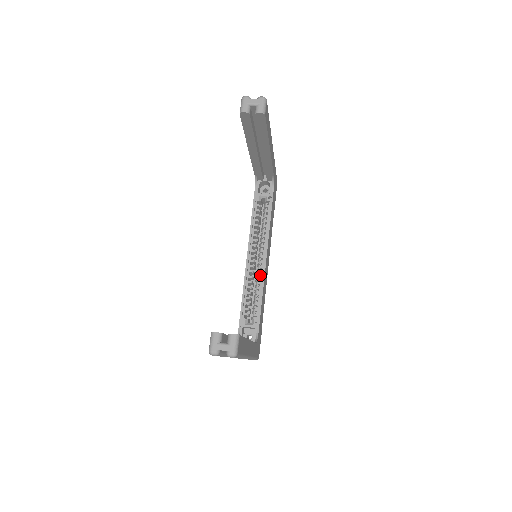
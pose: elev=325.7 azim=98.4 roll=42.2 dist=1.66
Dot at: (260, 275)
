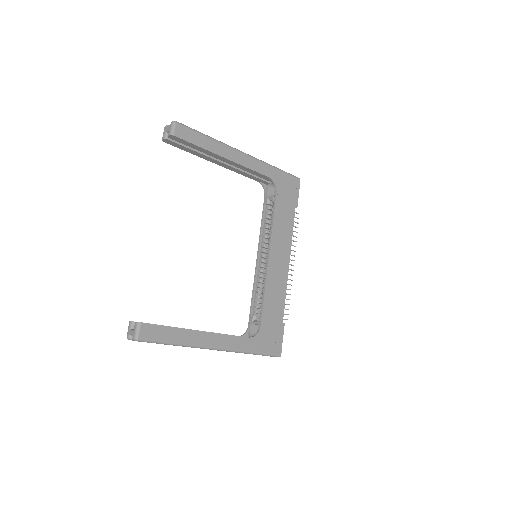
Dot at: occluded
